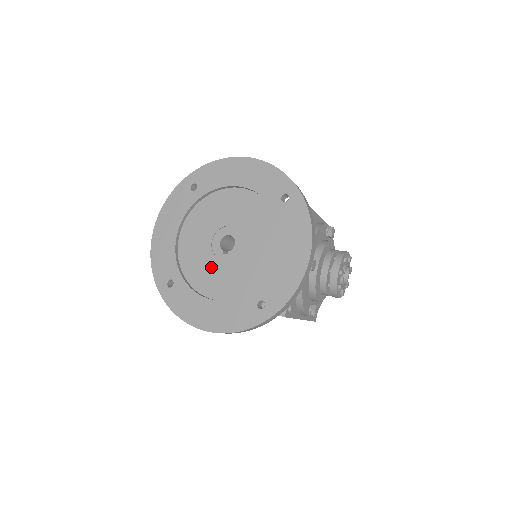
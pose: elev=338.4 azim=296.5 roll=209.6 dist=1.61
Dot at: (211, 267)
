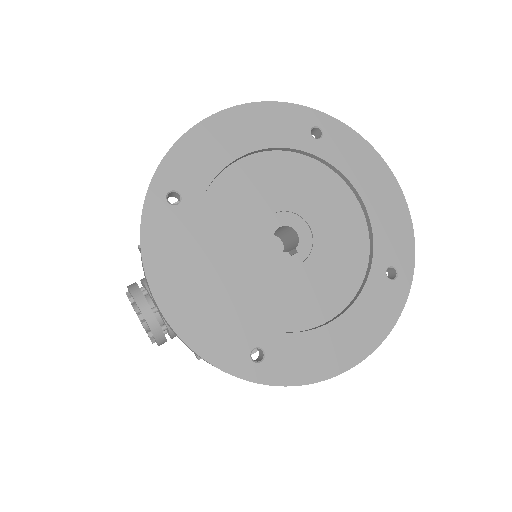
Dot at: (292, 285)
